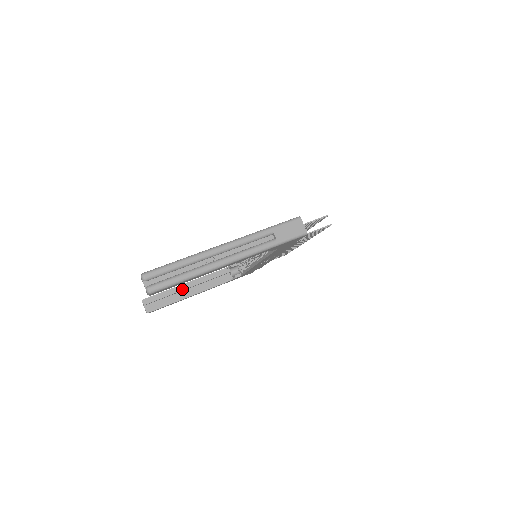
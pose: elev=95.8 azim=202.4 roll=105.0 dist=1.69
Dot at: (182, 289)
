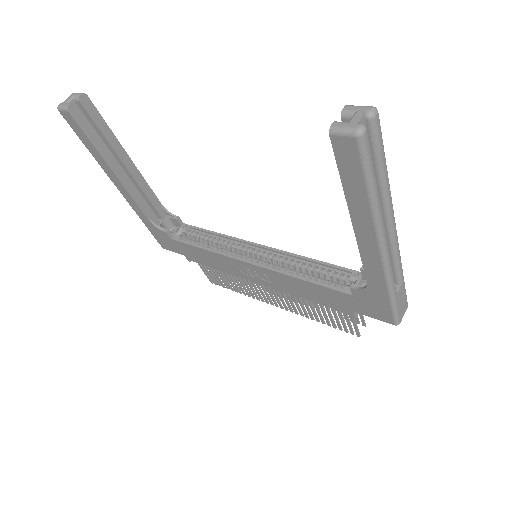
Dot at: (121, 157)
